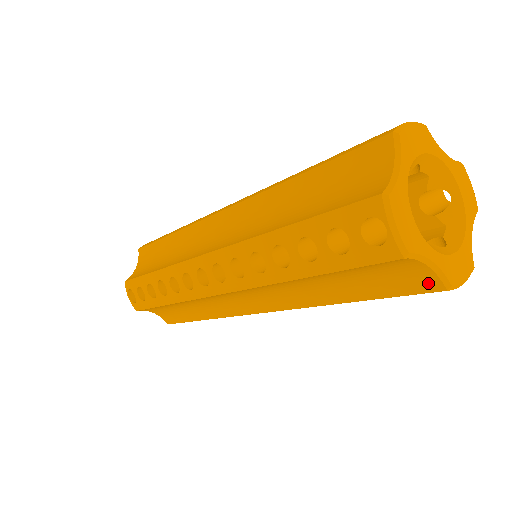
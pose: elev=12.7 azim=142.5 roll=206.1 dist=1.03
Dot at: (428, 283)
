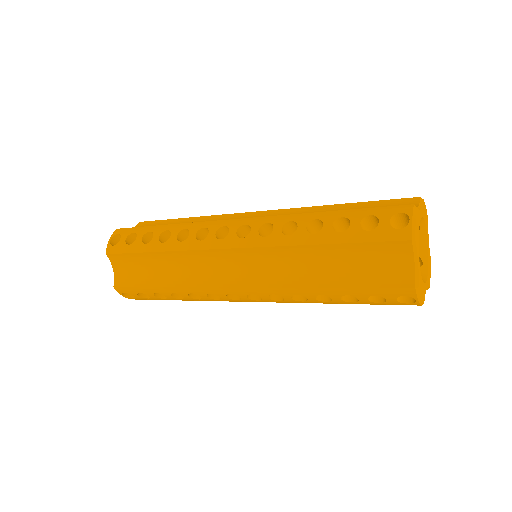
Dot at: occluded
